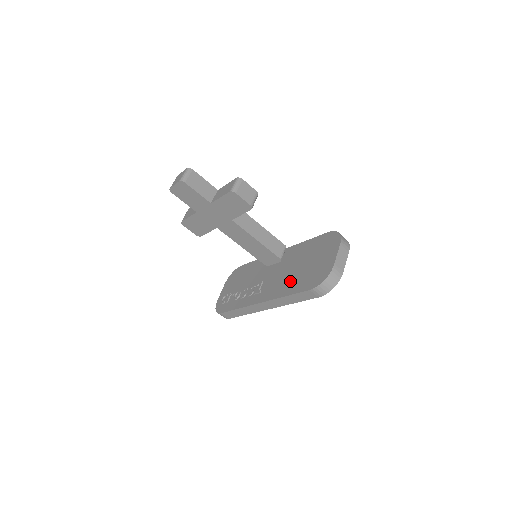
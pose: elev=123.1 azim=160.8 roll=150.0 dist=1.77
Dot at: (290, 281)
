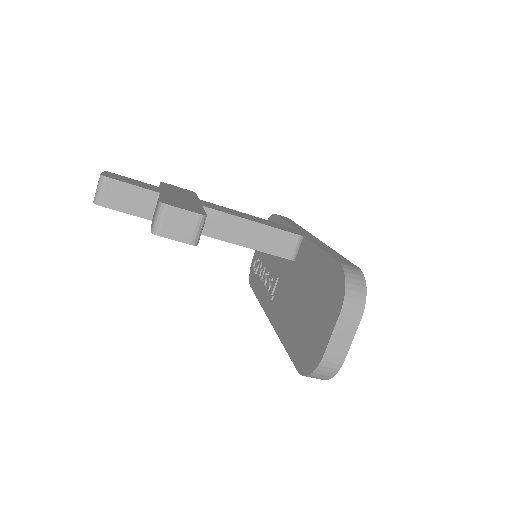
Dot at: (290, 320)
